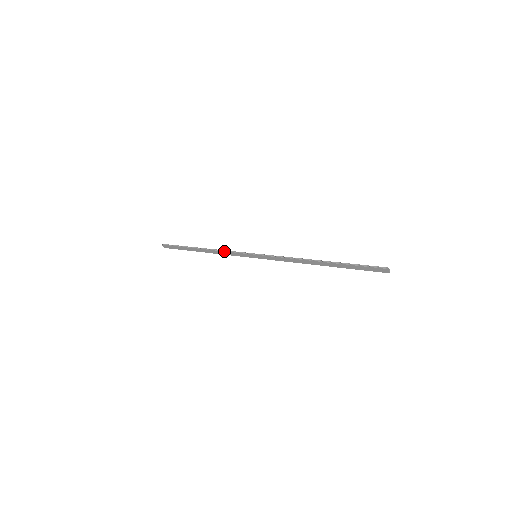
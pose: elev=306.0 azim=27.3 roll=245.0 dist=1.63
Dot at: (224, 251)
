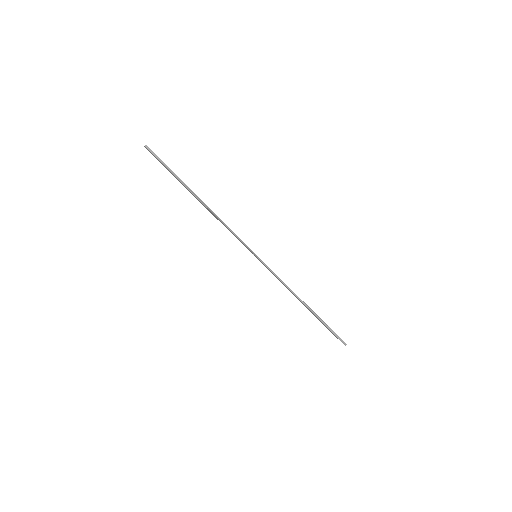
Dot at: (227, 227)
